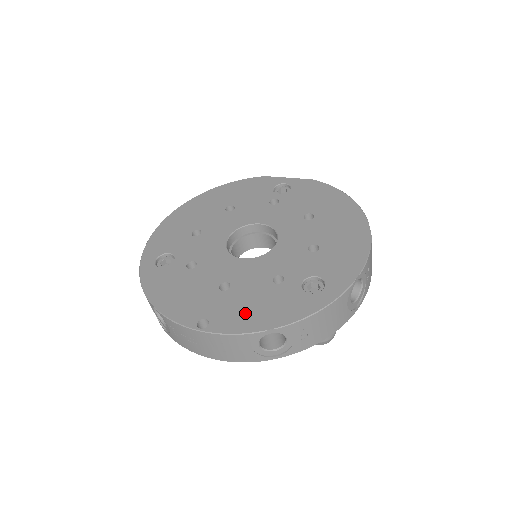
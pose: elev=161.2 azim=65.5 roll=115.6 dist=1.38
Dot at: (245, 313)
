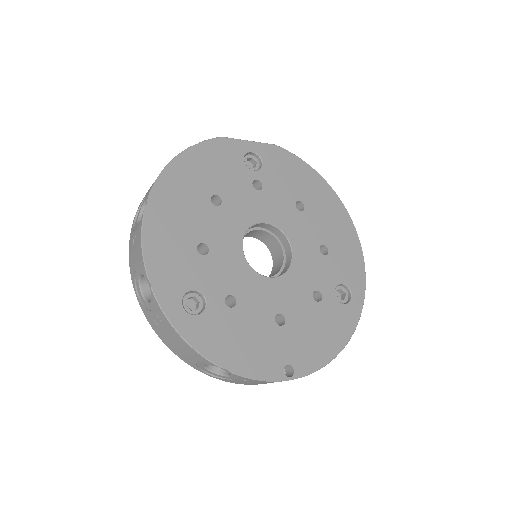
Dot at: (314, 344)
